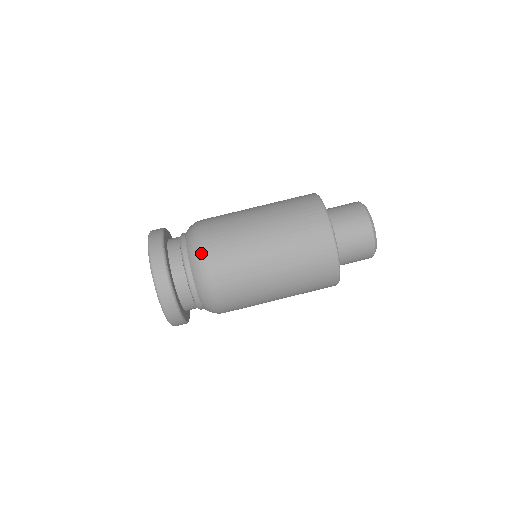
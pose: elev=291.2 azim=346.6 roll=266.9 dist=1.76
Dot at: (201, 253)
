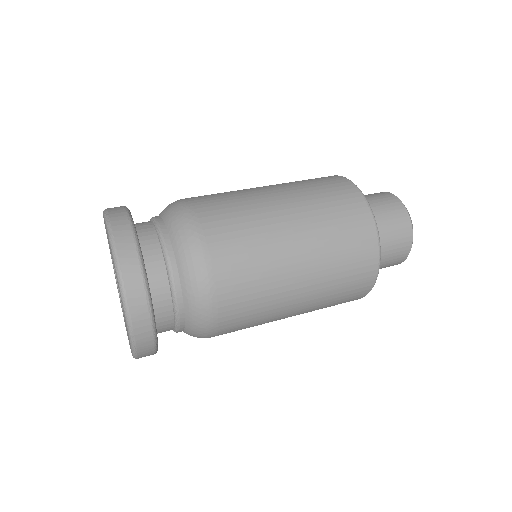
Dot at: (183, 207)
